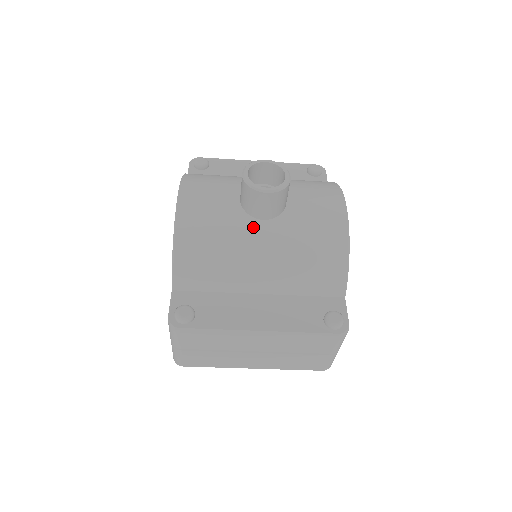
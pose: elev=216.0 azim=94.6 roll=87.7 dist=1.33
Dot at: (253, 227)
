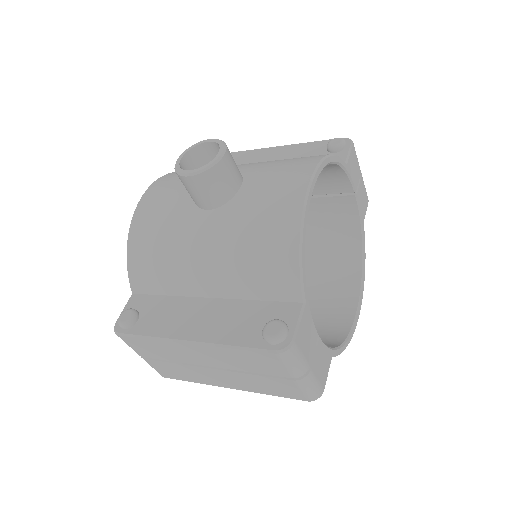
Dot at: (197, 219)
